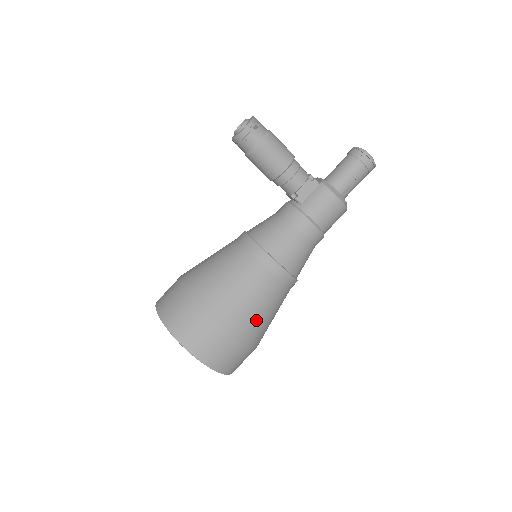
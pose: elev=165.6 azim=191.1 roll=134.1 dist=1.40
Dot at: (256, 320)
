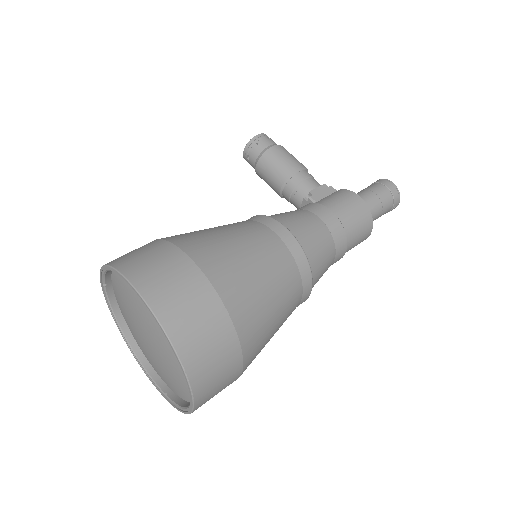
Dot at: (247, 277)
